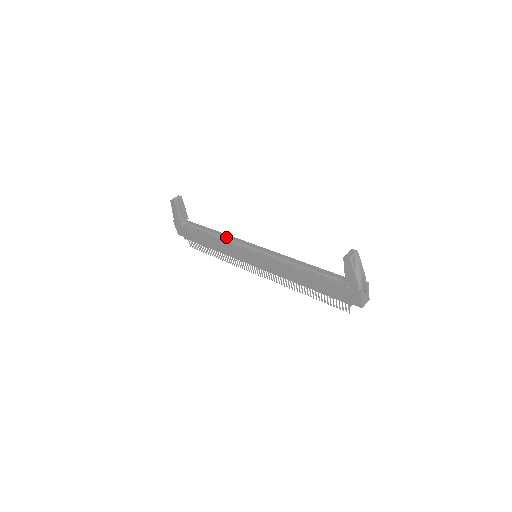
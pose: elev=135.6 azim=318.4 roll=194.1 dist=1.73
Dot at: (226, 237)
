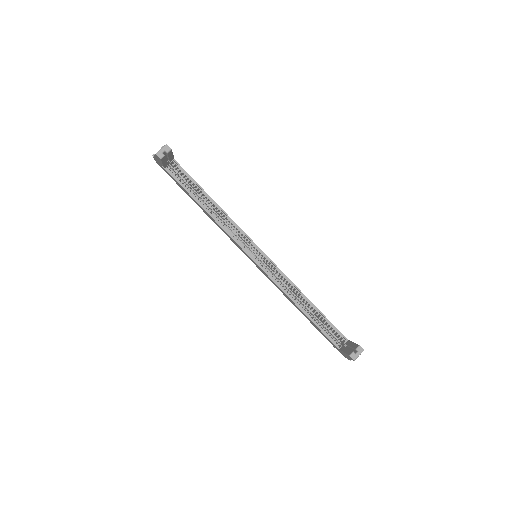
Dot at: (224, 215)
